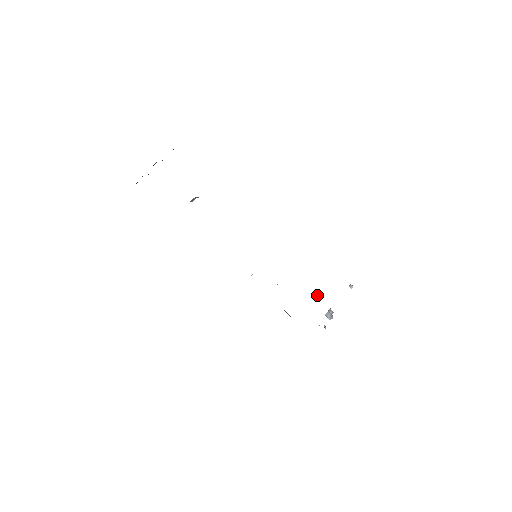
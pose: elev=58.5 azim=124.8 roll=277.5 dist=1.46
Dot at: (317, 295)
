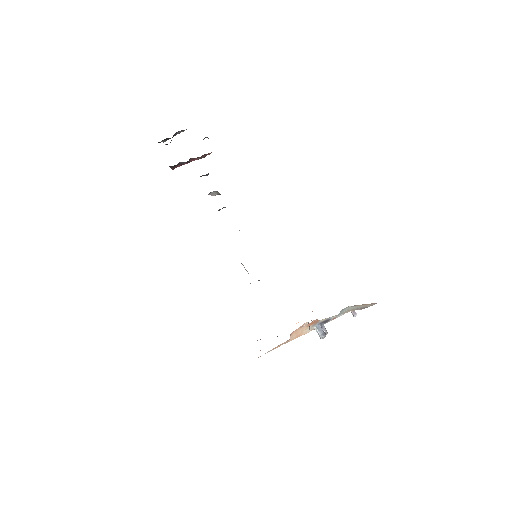
Dot at: occluded
